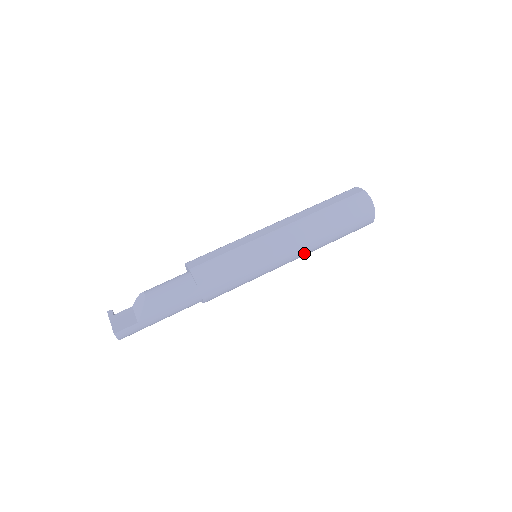
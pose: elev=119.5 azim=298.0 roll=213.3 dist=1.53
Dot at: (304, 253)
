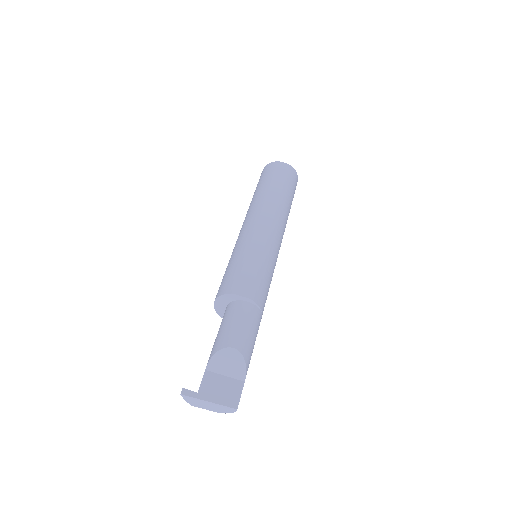
Dot at: occluded
